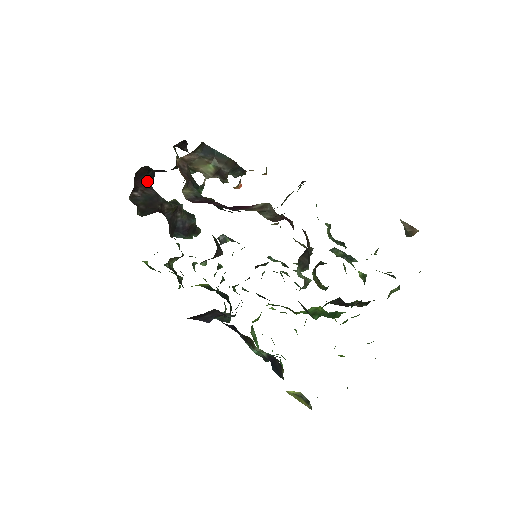
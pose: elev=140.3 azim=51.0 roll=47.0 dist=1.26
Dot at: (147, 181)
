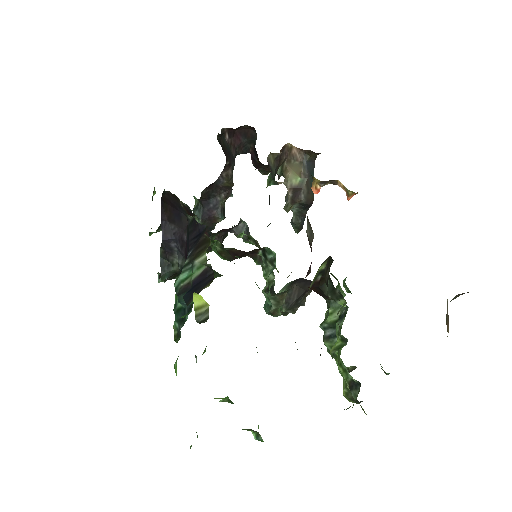
Dot at: (240, 146)
